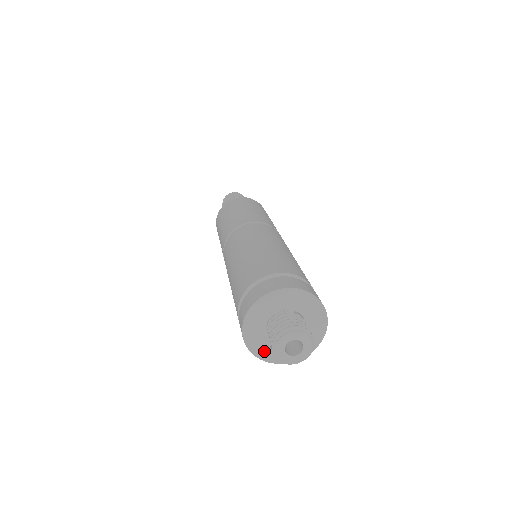
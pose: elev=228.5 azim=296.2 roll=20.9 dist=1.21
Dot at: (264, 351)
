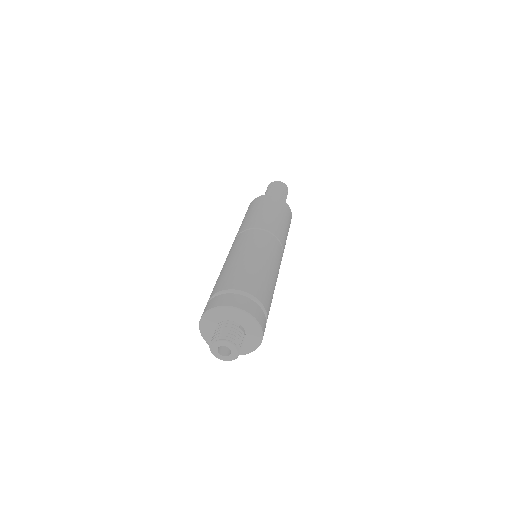
Dot at: occluded
